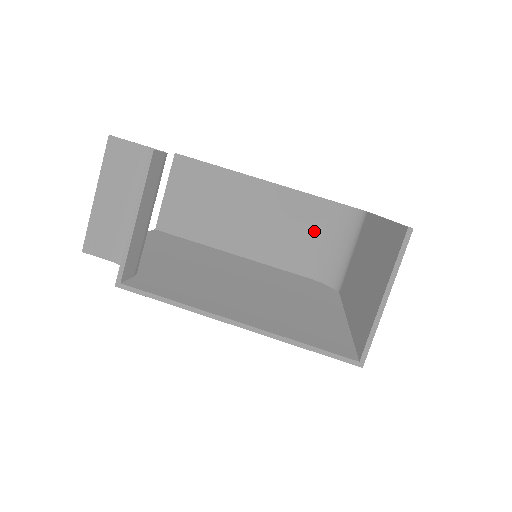
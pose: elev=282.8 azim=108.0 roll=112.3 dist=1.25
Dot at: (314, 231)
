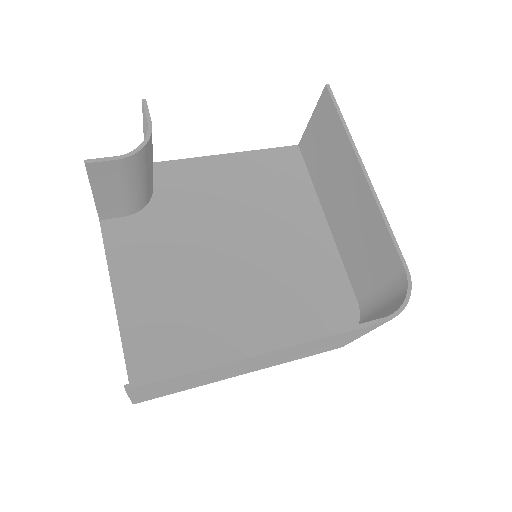
Dot at: (378, 272)
